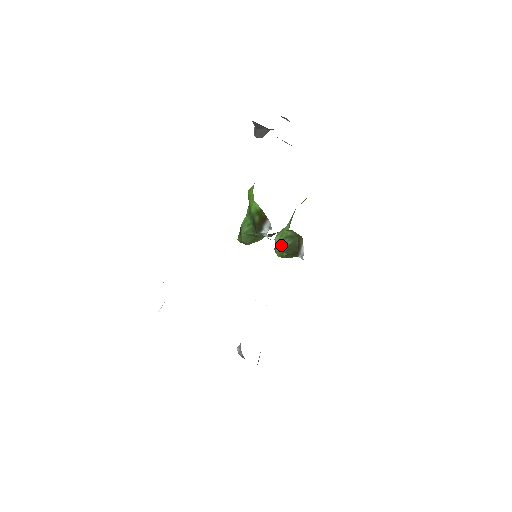
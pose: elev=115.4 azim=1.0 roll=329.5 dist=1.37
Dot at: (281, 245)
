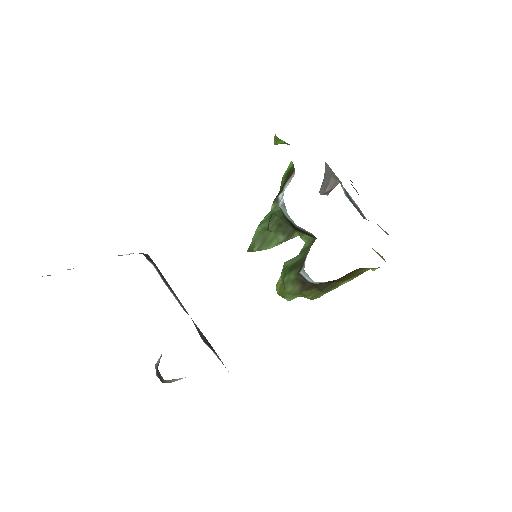
Dot at: (288, 265)
